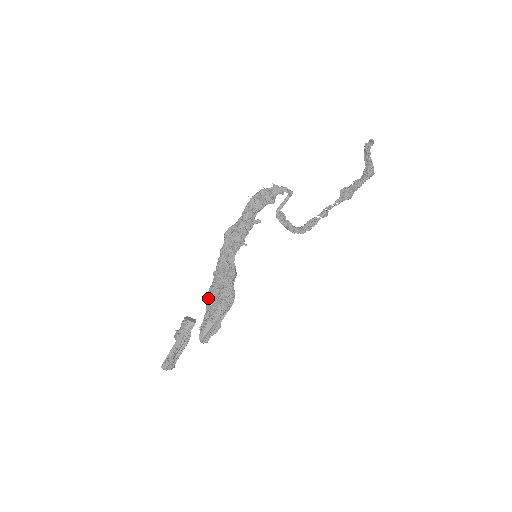
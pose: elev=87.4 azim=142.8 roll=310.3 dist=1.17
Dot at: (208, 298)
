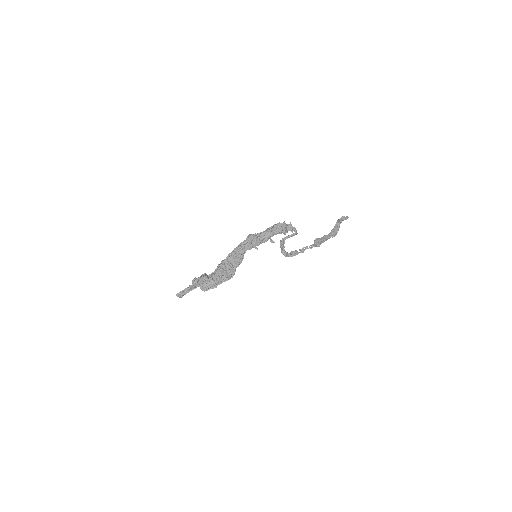
Dot at: (219, 266)
